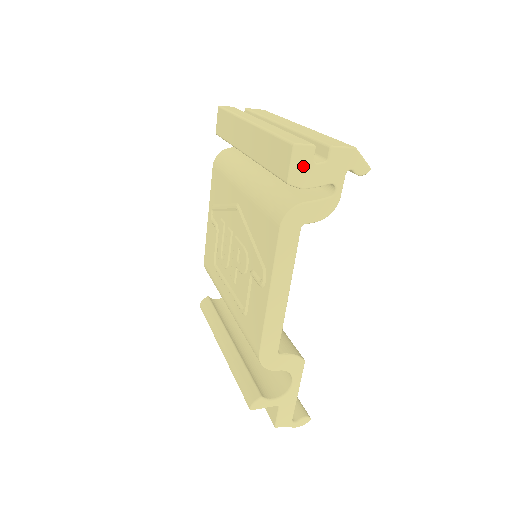
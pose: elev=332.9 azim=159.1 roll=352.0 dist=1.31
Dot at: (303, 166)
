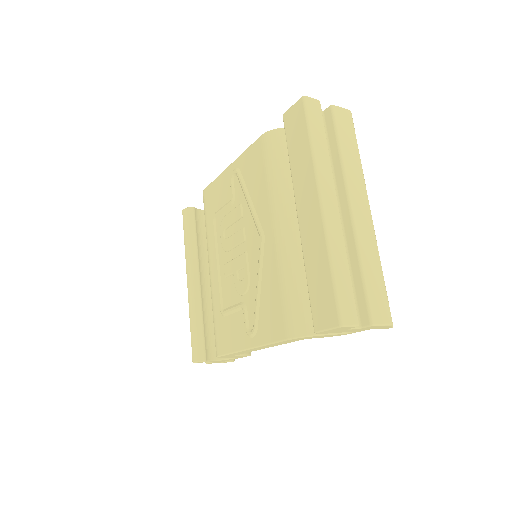
Dot at: (337, 330)
